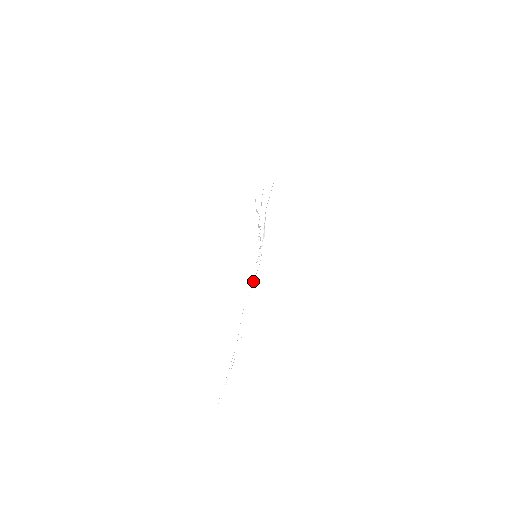
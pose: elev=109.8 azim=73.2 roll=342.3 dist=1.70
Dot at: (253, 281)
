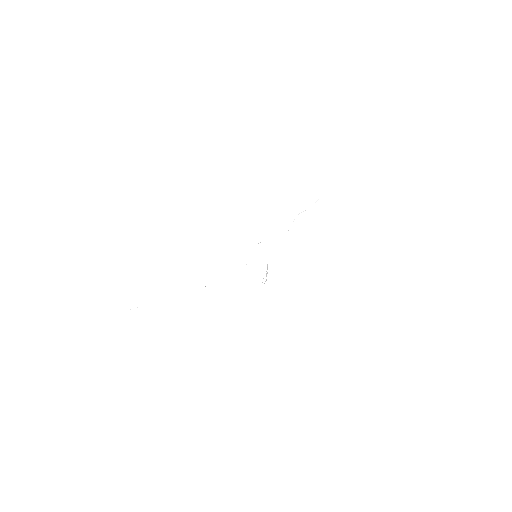
Dot at: occluded
